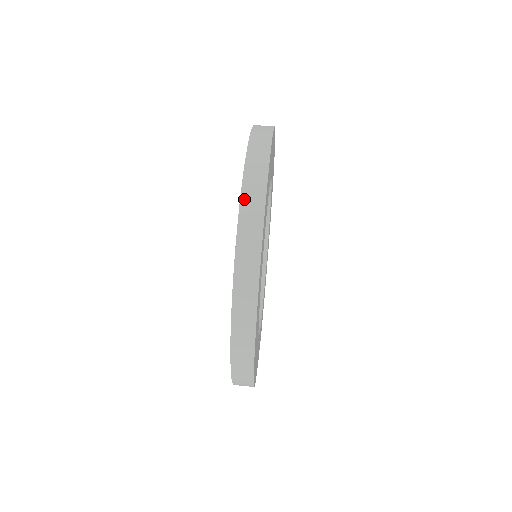
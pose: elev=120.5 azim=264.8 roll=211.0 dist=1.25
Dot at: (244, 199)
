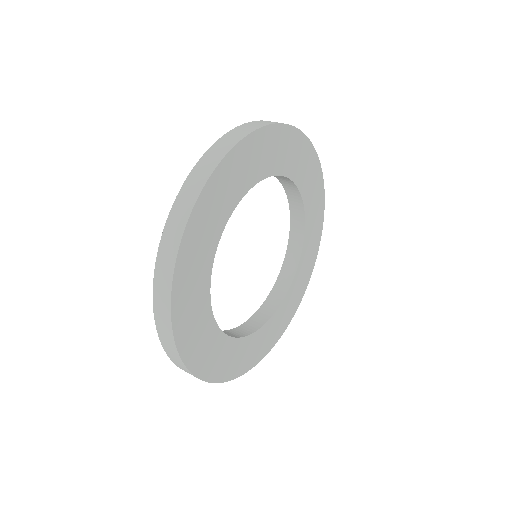
Dot at: occluded
